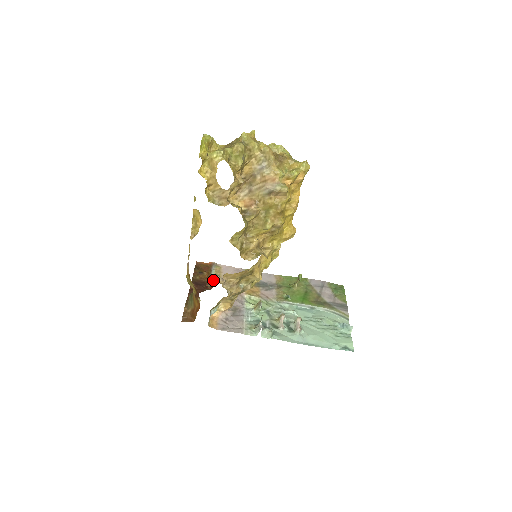
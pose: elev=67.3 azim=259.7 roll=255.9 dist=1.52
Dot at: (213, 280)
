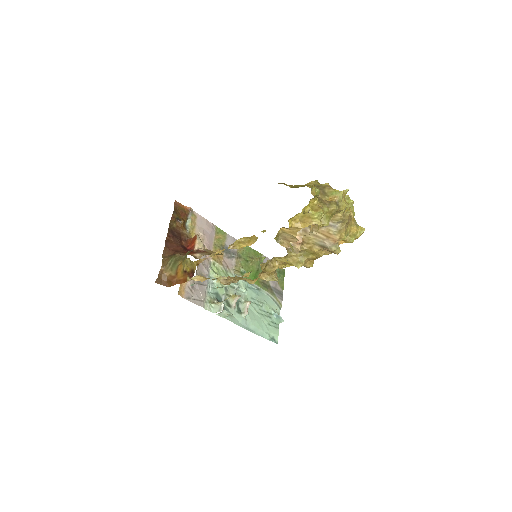
Dot at: (195, 243)
